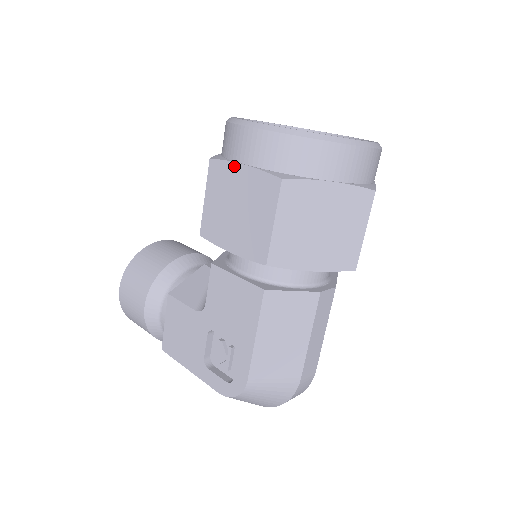
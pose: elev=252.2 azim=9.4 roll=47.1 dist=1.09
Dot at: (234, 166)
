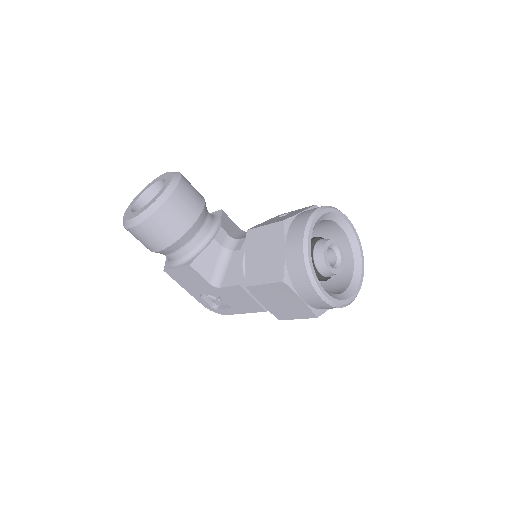
Dot at: (296, 296)
